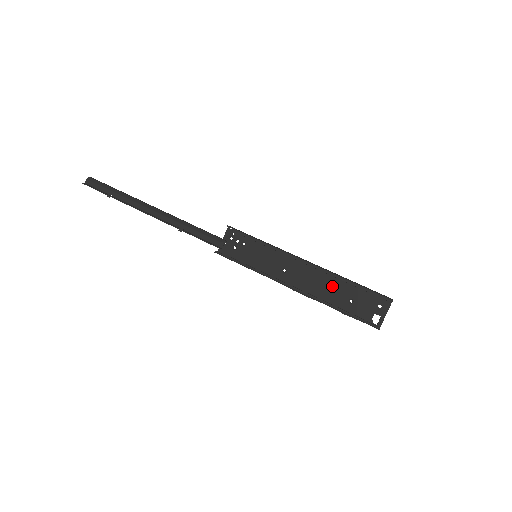
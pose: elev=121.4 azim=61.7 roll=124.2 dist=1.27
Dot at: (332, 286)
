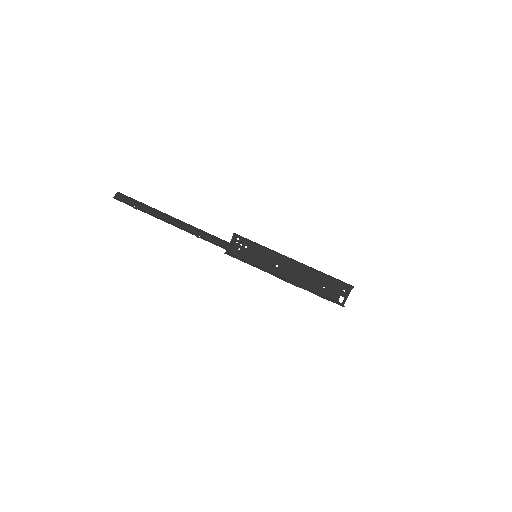
Dot at: (311, 277)
